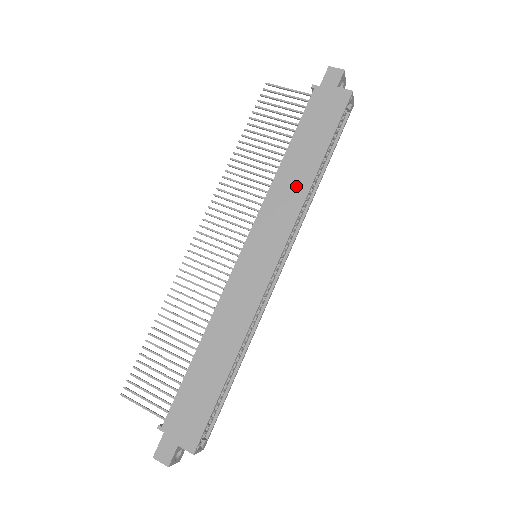
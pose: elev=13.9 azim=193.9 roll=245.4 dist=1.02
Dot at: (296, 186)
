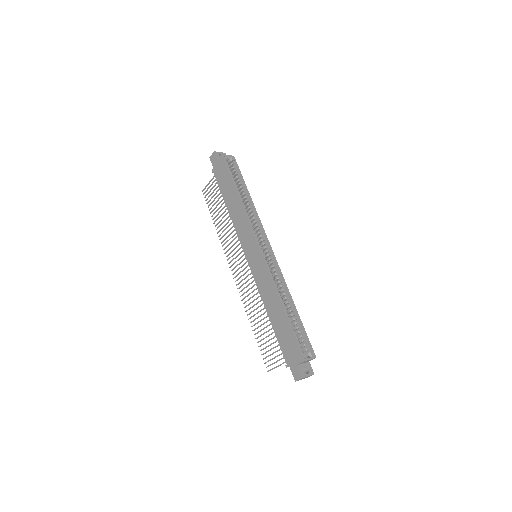
Dot at: (239, 213)
